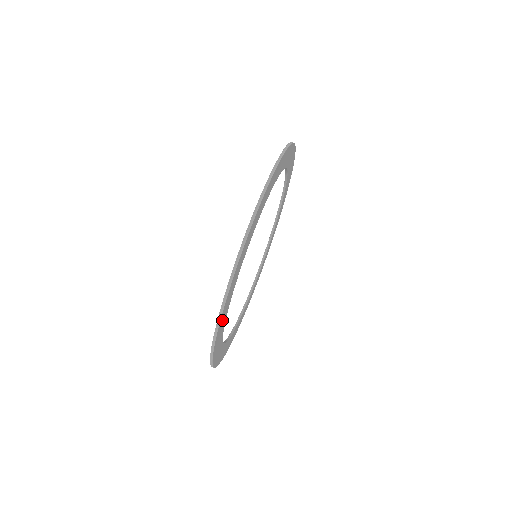
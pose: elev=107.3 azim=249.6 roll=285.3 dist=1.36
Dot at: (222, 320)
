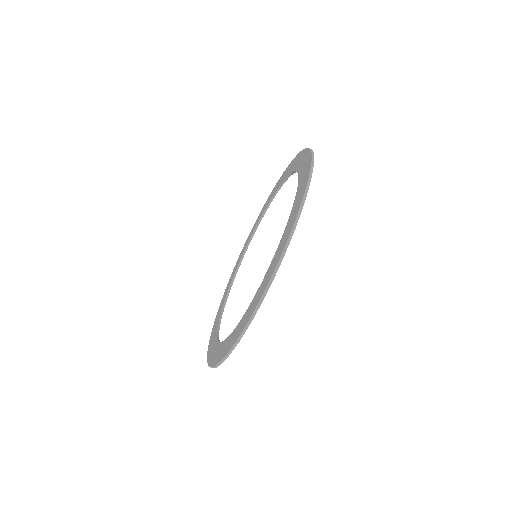
Dot at: occluded
